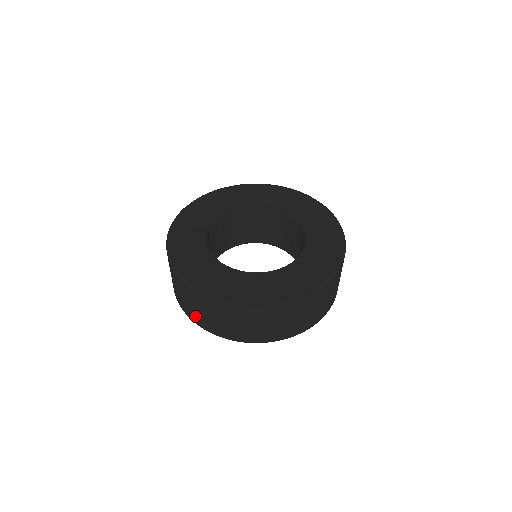
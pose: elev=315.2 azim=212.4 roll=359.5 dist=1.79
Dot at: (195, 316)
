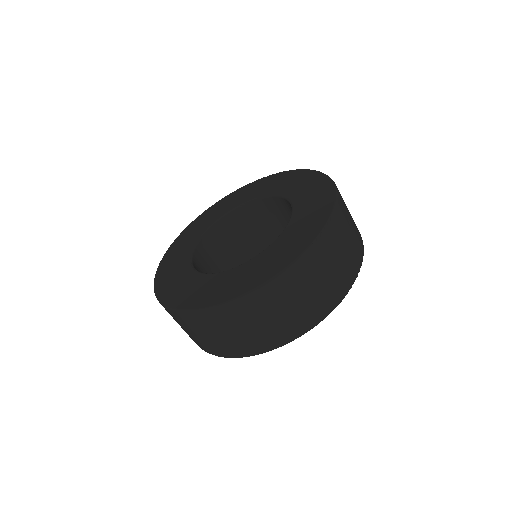
Dot at: (190, 337)
